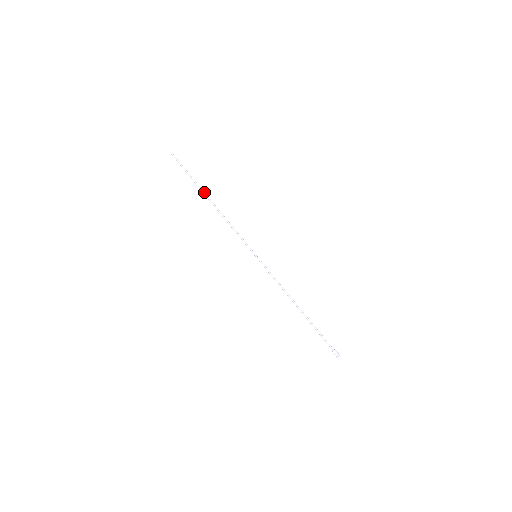
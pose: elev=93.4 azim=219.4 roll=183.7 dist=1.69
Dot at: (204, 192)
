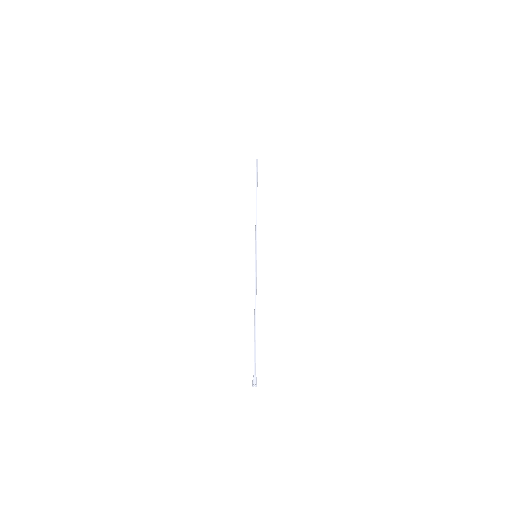
Dot at: occluded
